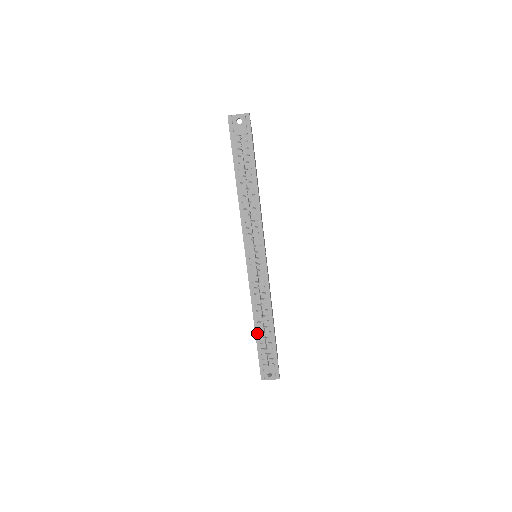
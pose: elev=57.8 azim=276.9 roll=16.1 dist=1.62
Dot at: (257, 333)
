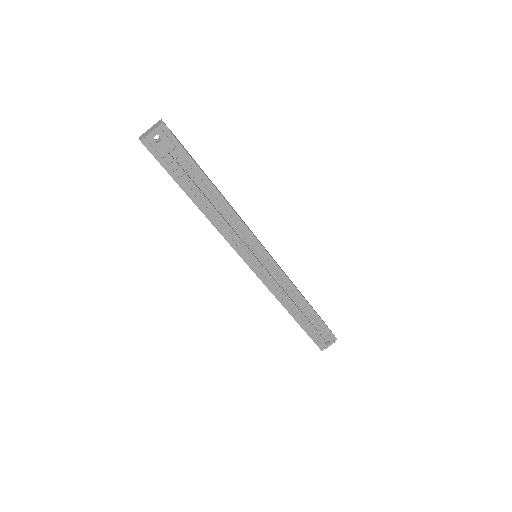
Dot at: (297, 319)
